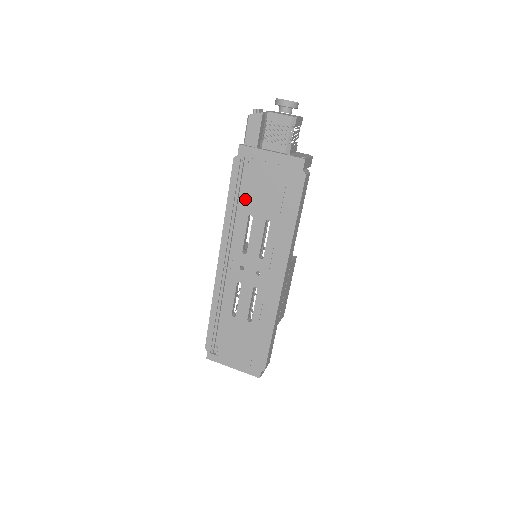
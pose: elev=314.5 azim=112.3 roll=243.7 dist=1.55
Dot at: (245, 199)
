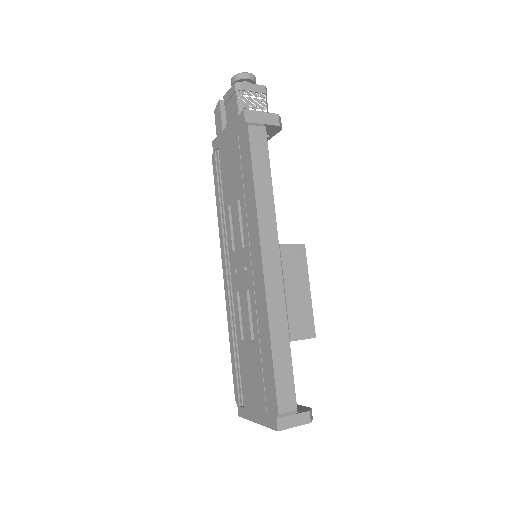
Dot at: (223, 190)
